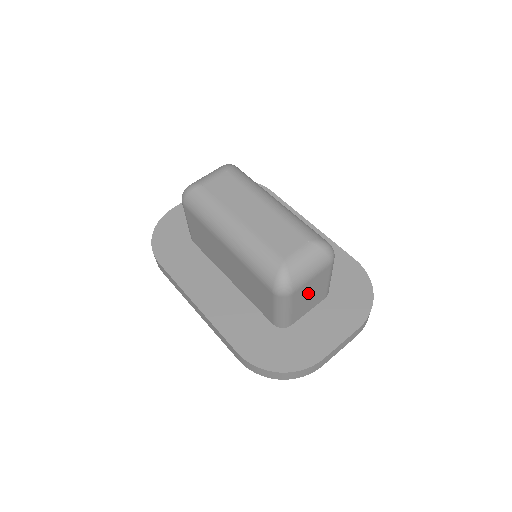
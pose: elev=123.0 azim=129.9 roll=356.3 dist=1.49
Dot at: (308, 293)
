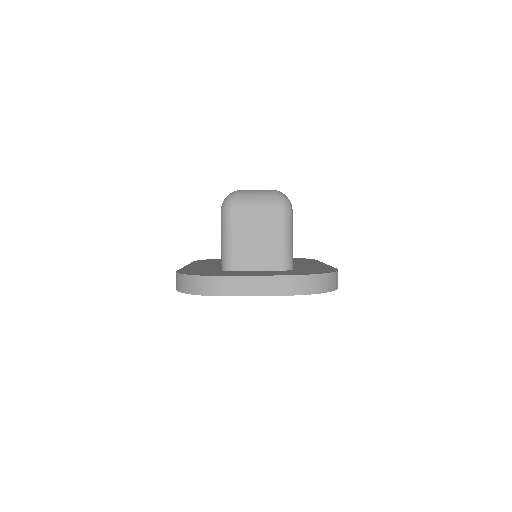
Dot at: (254, 232)
